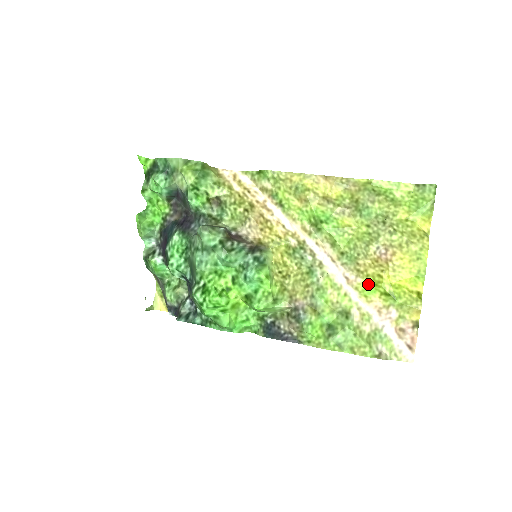
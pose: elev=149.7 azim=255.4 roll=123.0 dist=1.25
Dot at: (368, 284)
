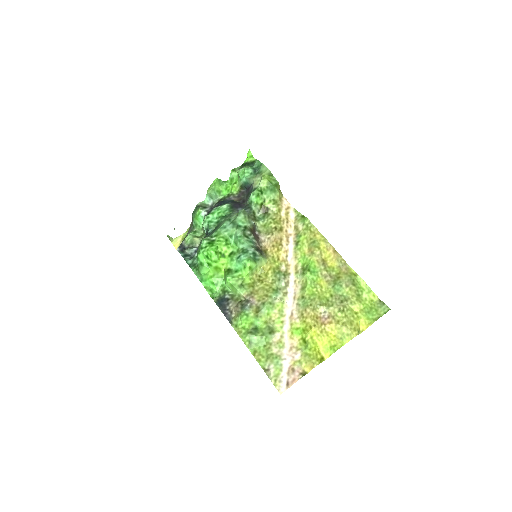
Dot at: (300, 327)
